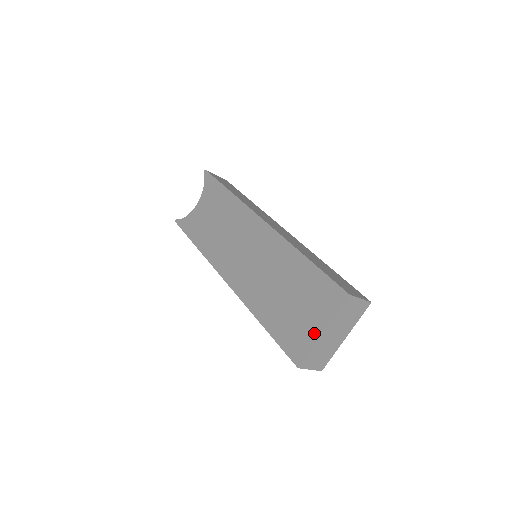
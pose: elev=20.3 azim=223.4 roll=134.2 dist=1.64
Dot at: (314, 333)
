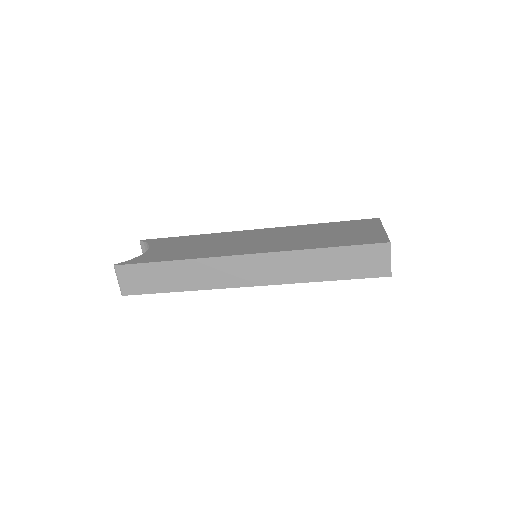
Dot at: (379, 231)
